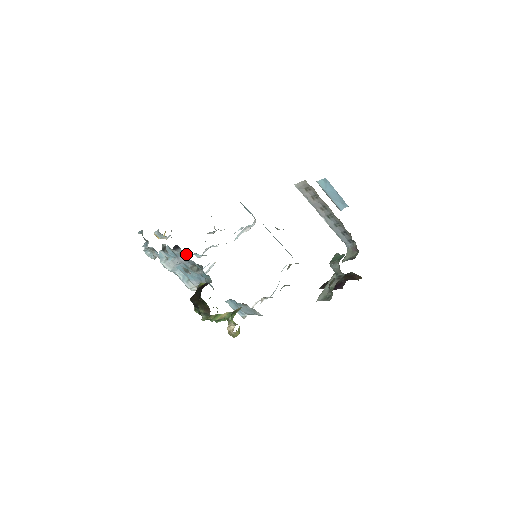
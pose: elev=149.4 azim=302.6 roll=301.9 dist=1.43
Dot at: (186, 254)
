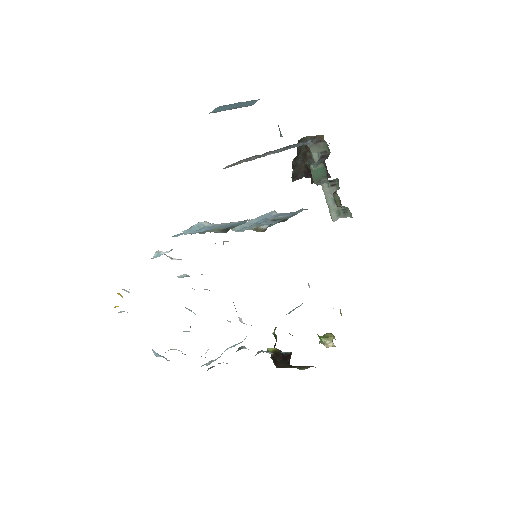
Dot at: occluded
